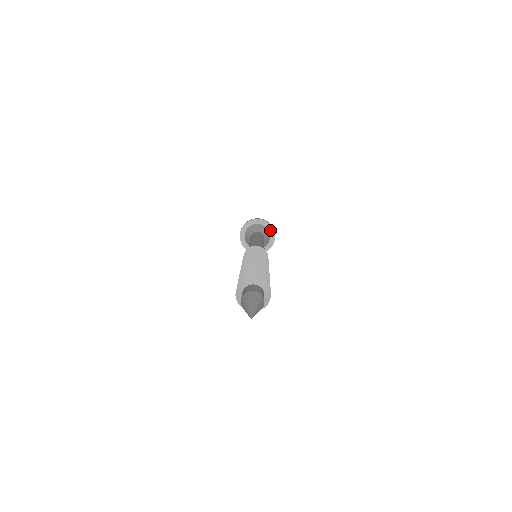
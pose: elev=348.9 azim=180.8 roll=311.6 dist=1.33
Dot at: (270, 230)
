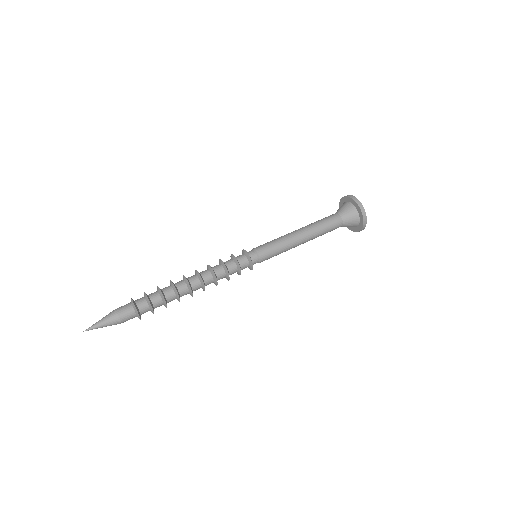
Dot at: (356, 206)
